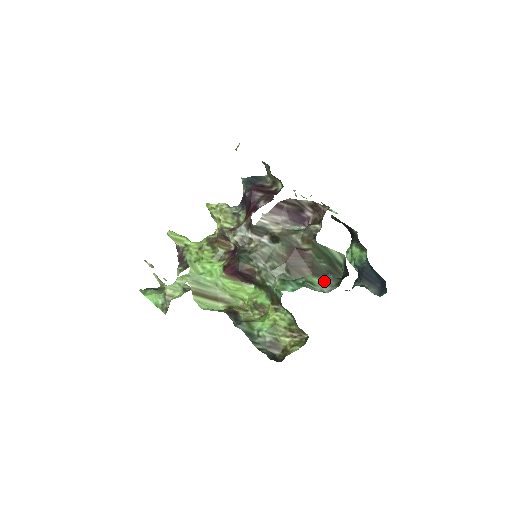
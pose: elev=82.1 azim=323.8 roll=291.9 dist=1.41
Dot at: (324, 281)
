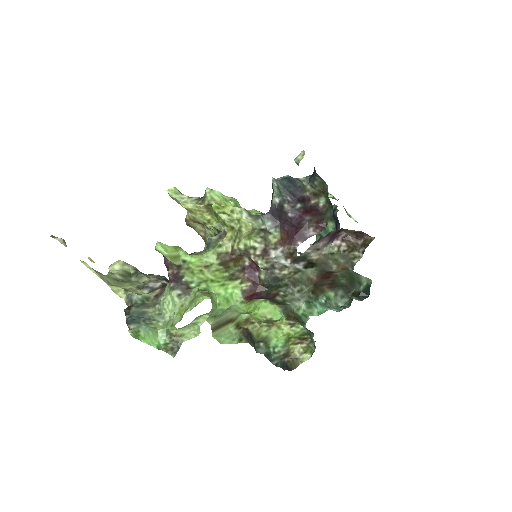
Dot at: (339, 295)
